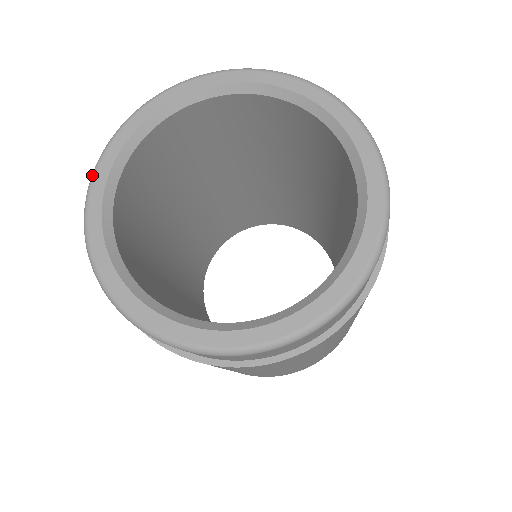
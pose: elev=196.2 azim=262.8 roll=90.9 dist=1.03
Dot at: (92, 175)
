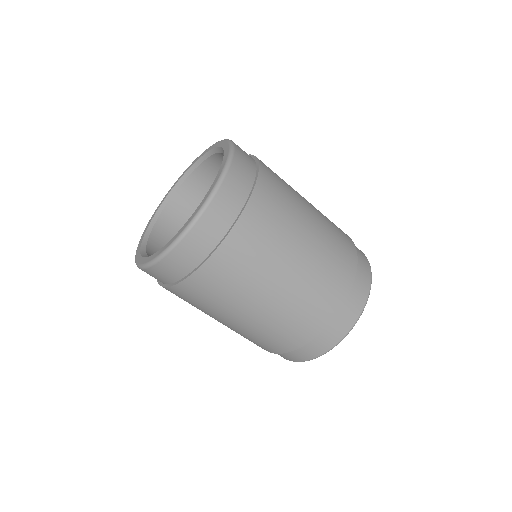
Dot at: occluded
